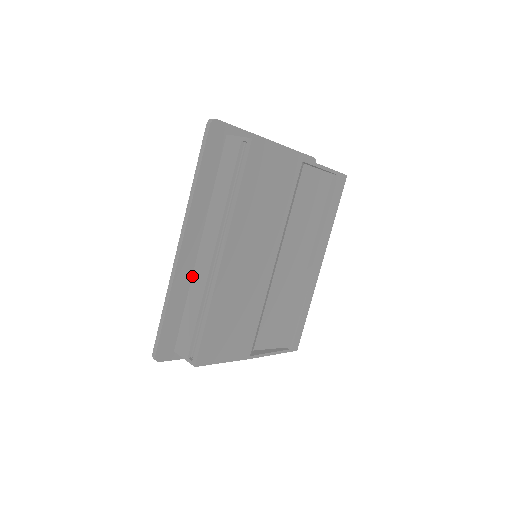
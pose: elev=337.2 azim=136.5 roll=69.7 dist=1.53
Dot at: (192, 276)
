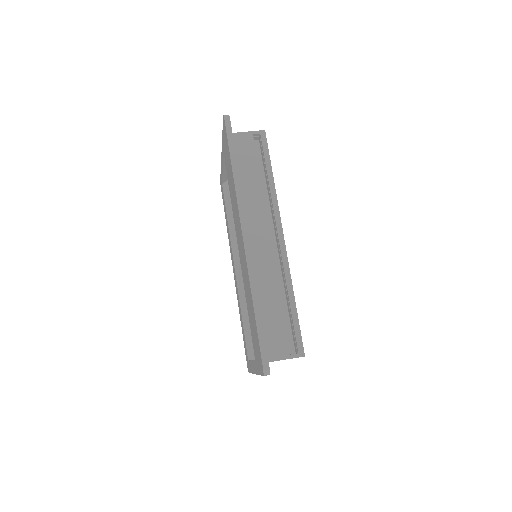
Dot at: occluded
